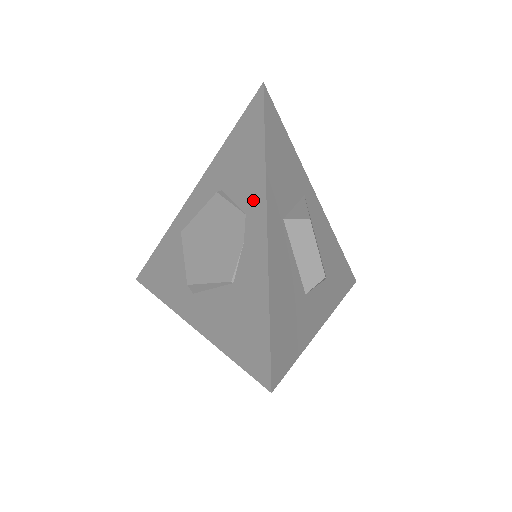
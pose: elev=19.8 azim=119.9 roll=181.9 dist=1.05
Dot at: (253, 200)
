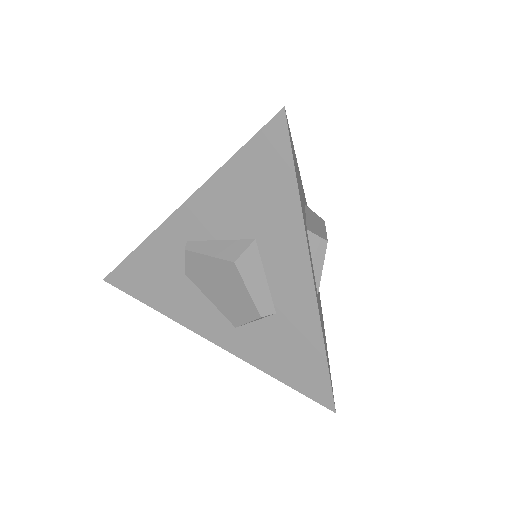
Dot at: occluded
